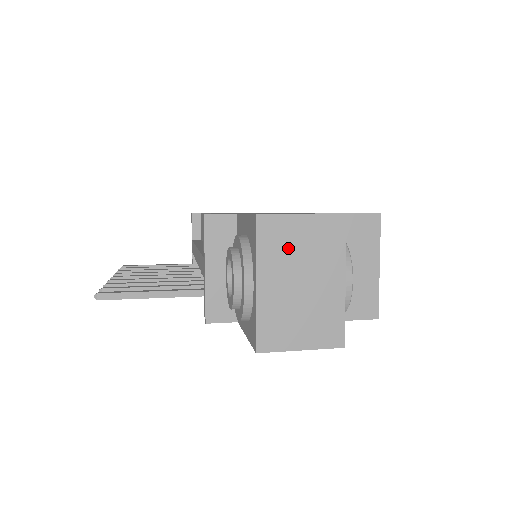
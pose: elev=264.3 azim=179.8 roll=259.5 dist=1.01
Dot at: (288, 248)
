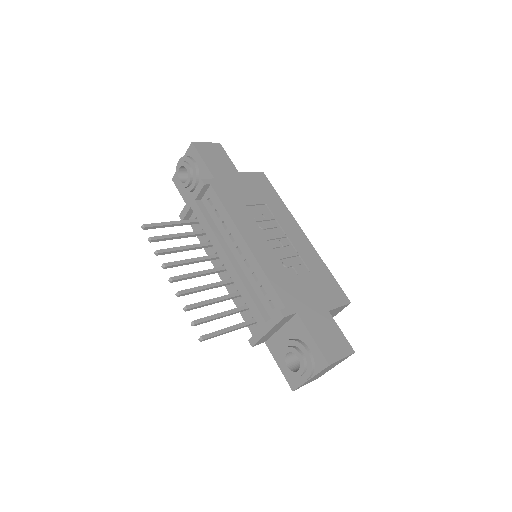
Dot at: (329, 367)
